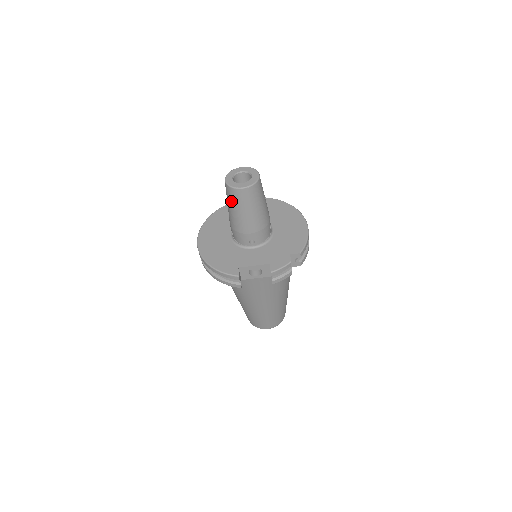
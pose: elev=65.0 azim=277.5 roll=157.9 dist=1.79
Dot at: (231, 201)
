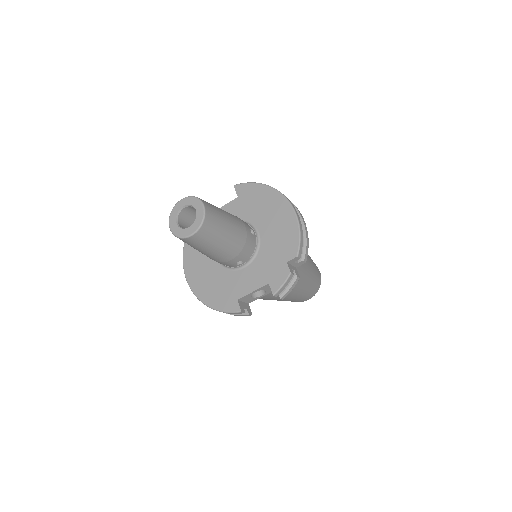
Dot at: (190, 245)
